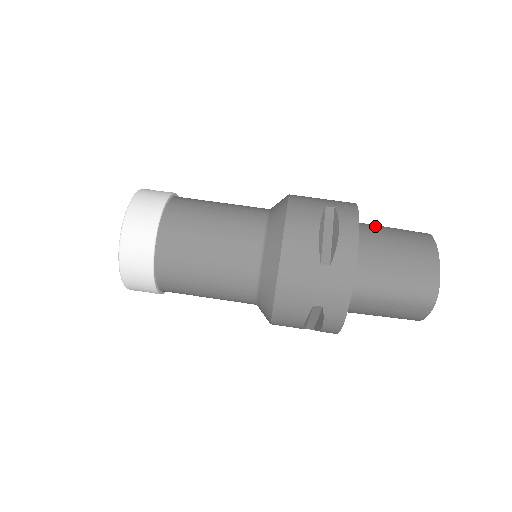
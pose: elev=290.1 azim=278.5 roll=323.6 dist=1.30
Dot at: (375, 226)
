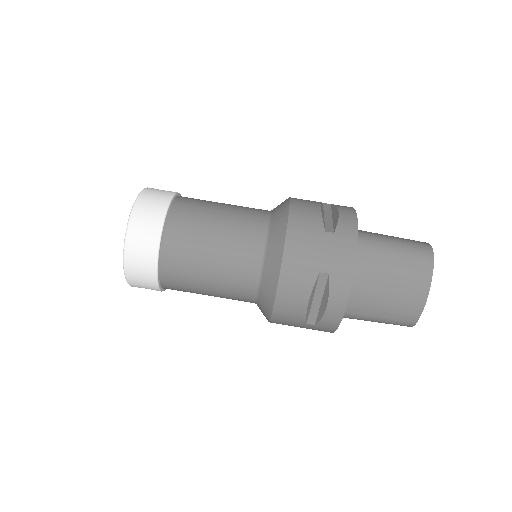
Dot at: (376, 258)
